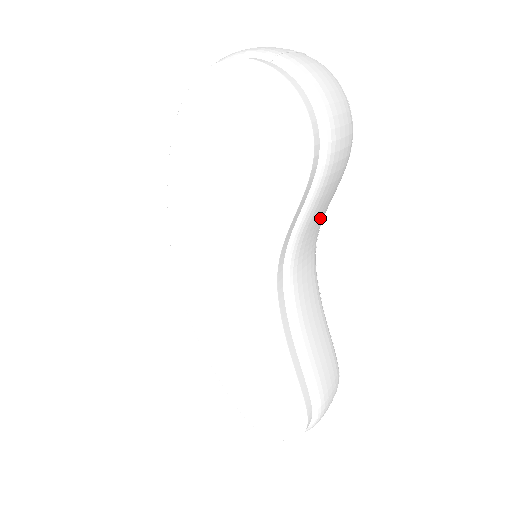
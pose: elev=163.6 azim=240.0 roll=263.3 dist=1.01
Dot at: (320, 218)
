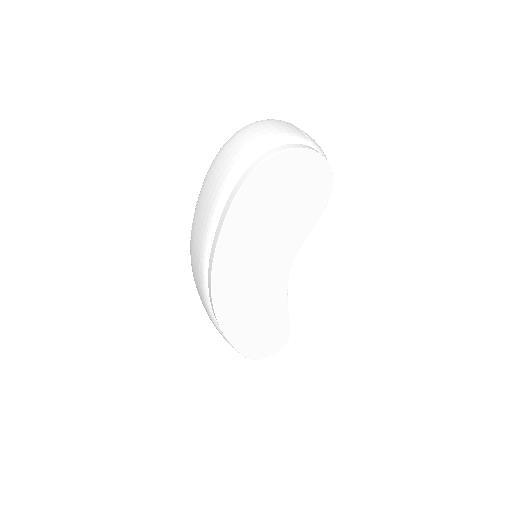
Dot at: occluded
